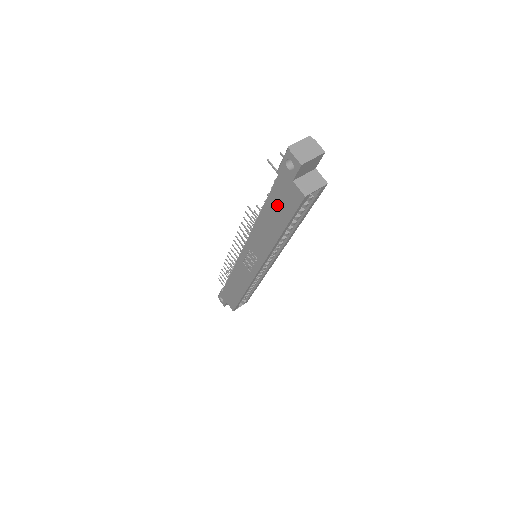
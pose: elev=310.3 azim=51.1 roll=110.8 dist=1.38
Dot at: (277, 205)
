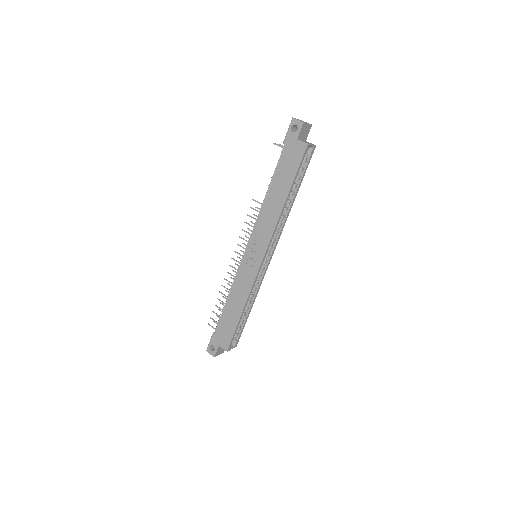
Dot at: (284, 170)
